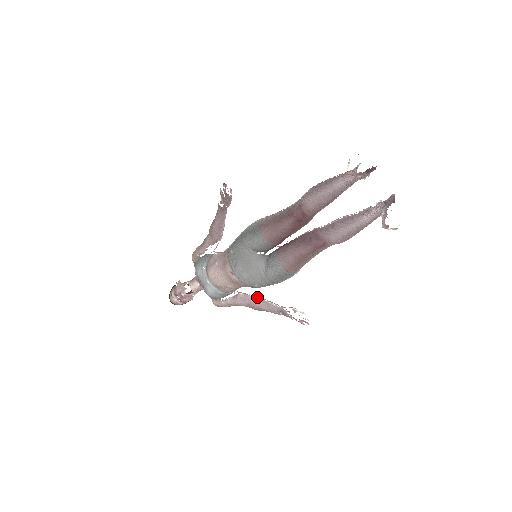
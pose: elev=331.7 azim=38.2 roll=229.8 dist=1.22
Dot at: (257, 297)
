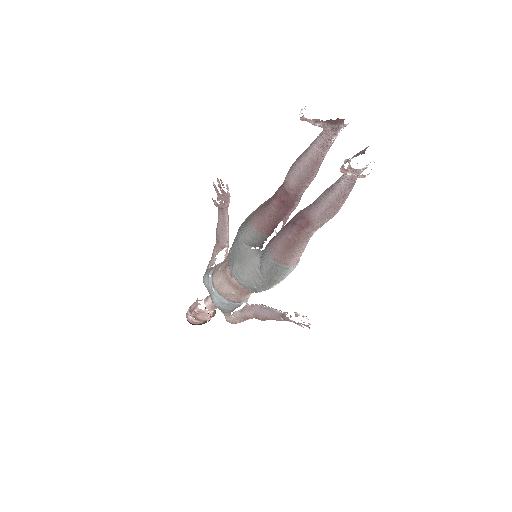
Dot at: (262, 305)
